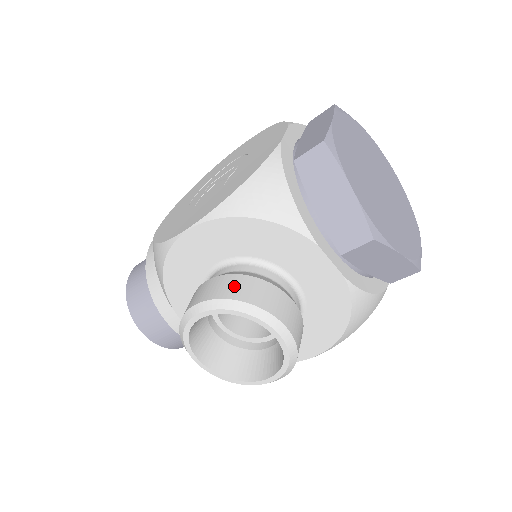
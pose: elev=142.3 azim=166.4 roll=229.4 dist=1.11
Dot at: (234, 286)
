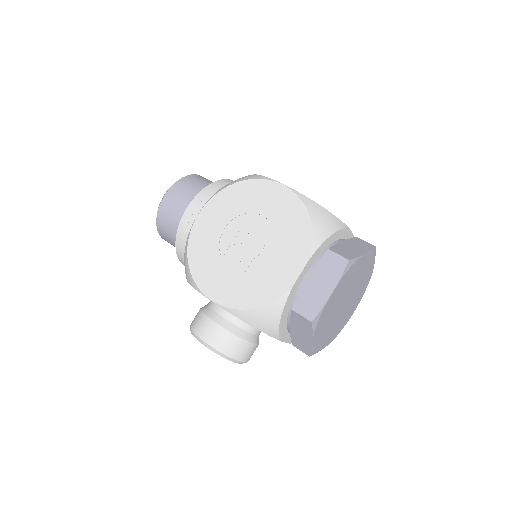
Dot at: (227, 343)
